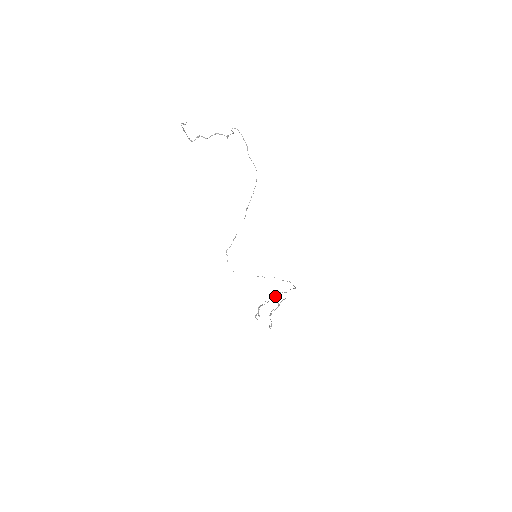
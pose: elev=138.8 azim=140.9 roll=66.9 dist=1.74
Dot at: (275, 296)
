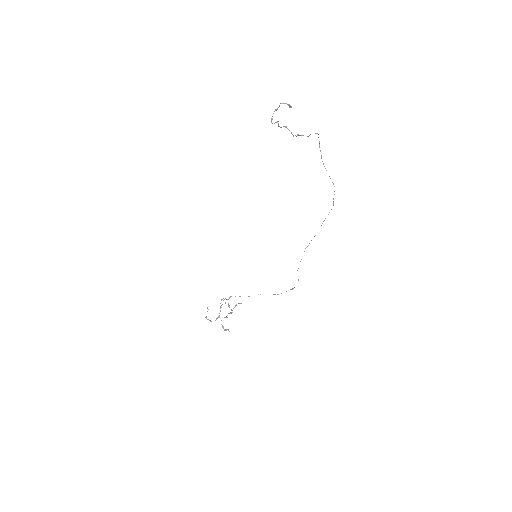
Dot at: (227, 299)
